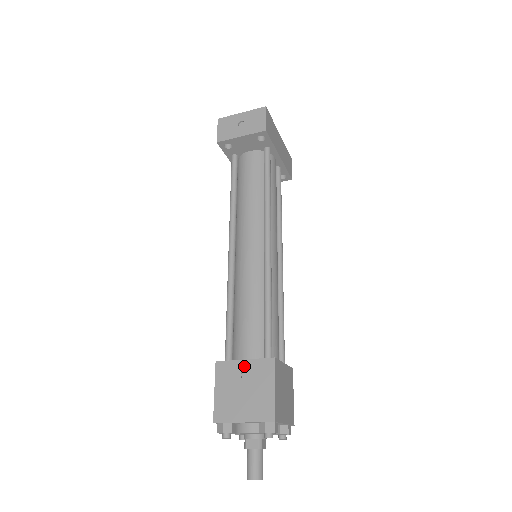
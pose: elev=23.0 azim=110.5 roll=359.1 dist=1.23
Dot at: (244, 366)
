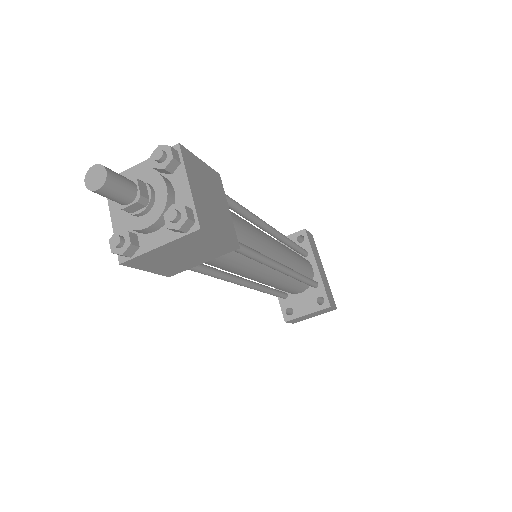
Dot at: occluded
